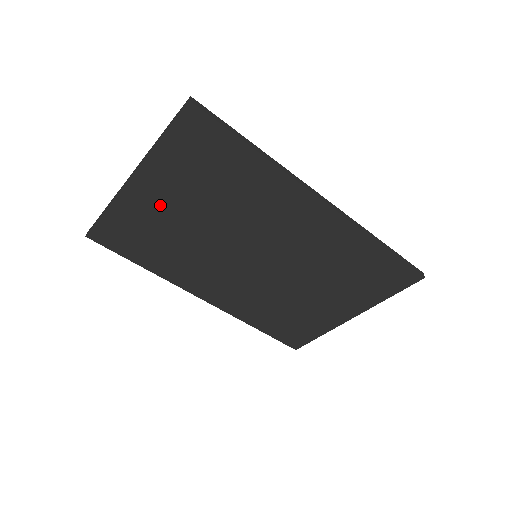
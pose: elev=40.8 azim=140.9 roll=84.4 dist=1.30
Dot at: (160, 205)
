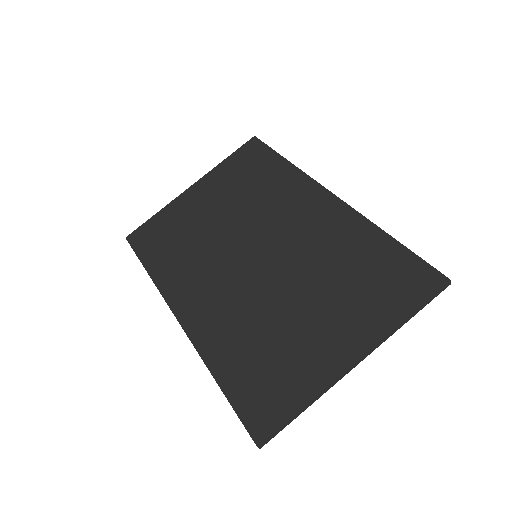
Dot at: (199, 204)
